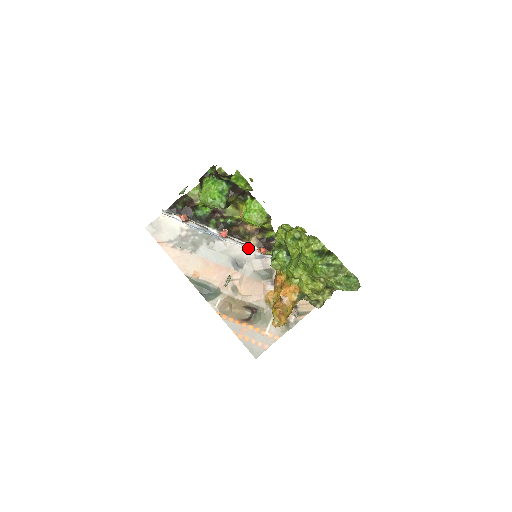
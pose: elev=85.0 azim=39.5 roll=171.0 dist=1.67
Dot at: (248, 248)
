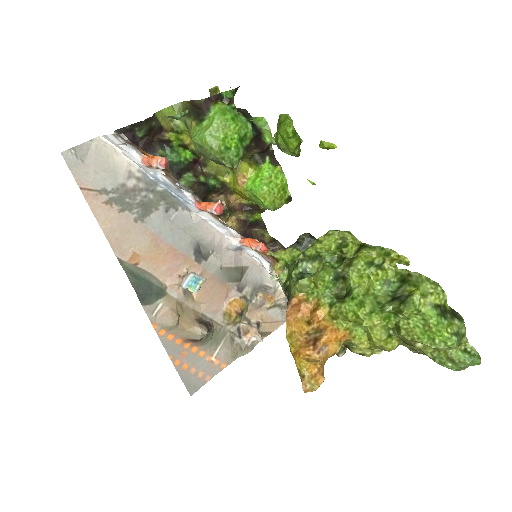
Dot at: (225, 232)
